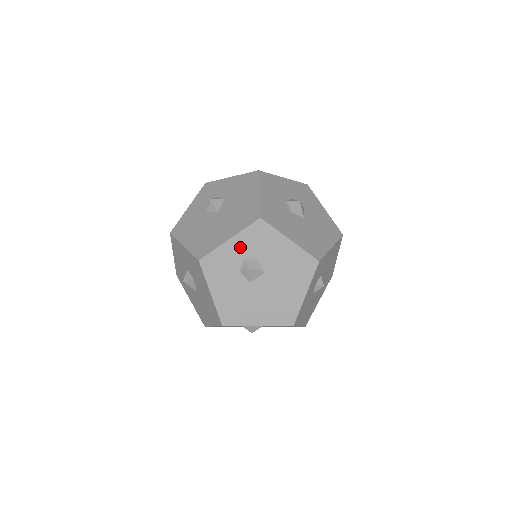
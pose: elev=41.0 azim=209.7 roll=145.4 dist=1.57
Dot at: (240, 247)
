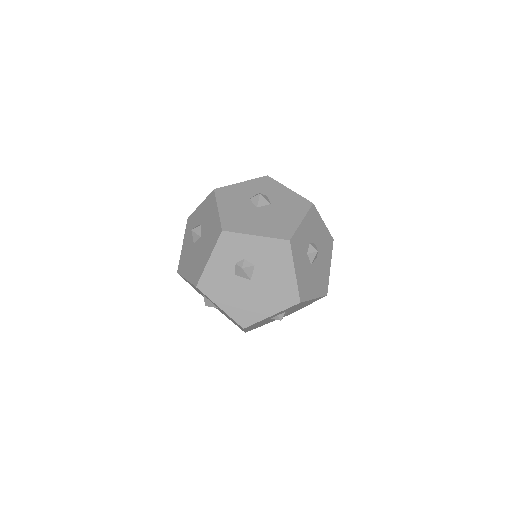
Dot at: (277, 314)
